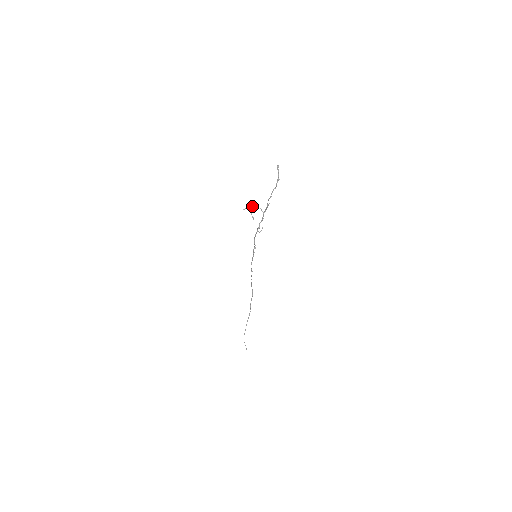
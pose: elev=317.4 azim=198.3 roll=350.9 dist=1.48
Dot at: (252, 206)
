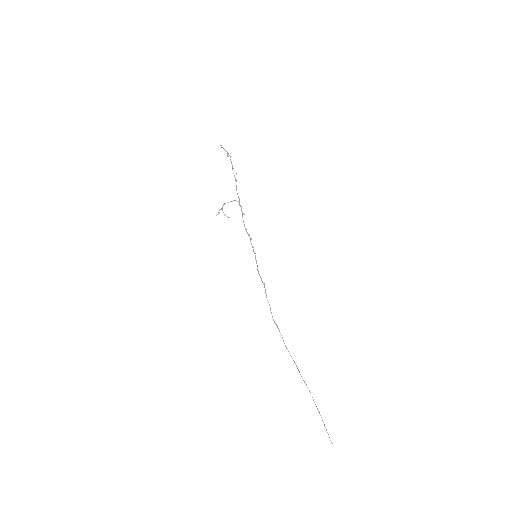
Dot at: (220, 209)
